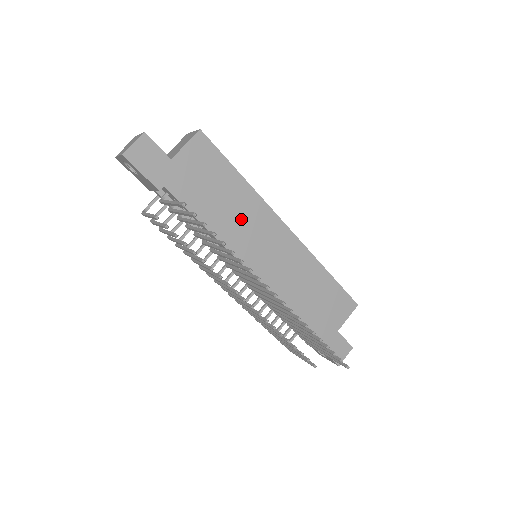
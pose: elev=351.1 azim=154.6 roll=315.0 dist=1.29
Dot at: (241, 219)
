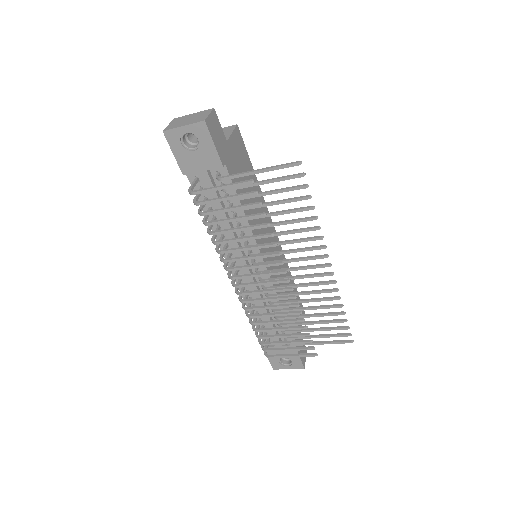
Dot at: occluded
